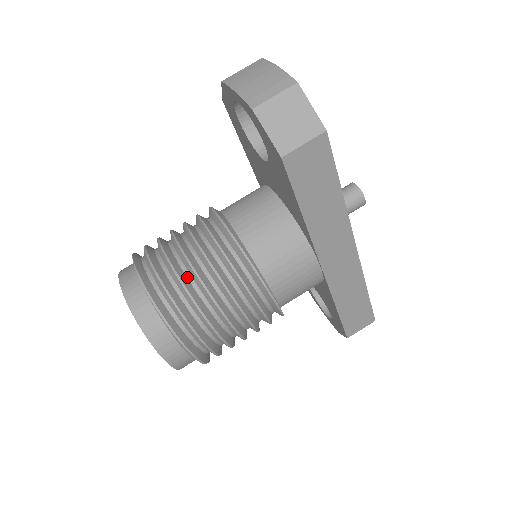
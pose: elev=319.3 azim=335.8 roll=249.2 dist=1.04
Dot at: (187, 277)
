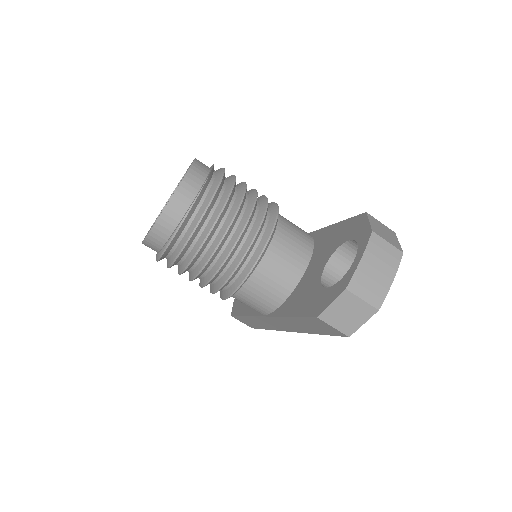
Dot at: (210, 240)
